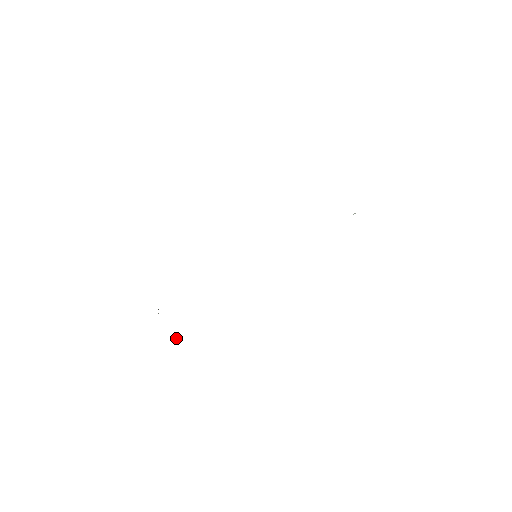
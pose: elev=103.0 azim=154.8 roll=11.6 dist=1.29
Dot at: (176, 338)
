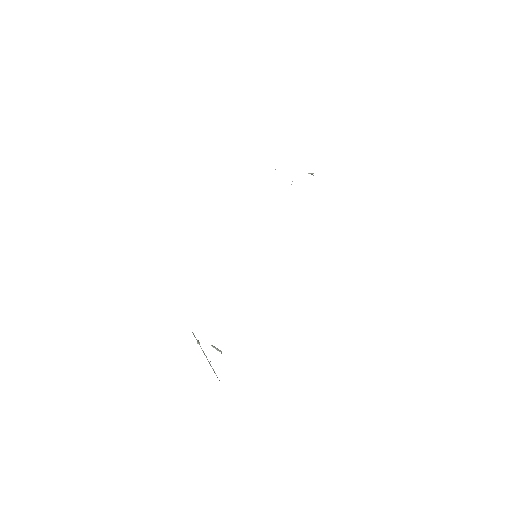
Dot at: (215, 348)
